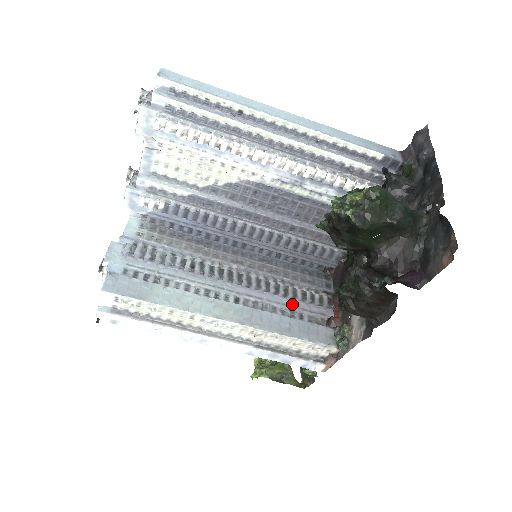
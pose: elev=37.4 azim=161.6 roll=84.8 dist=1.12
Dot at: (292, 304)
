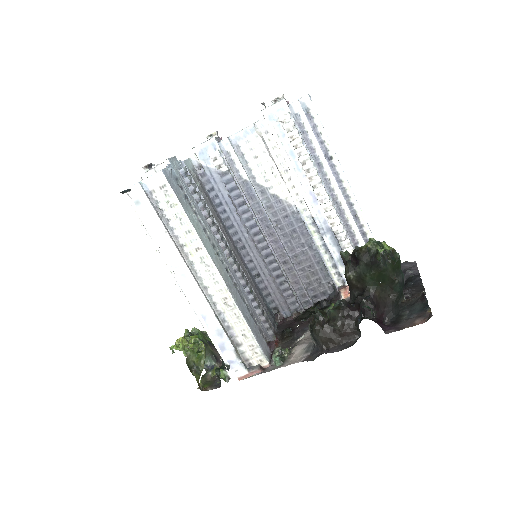
Dot at: (254, 310)
